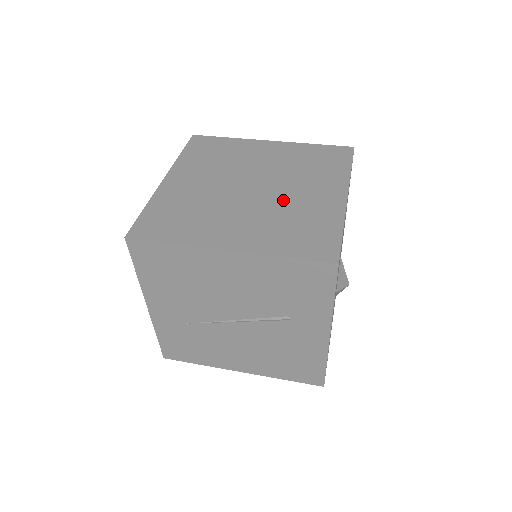
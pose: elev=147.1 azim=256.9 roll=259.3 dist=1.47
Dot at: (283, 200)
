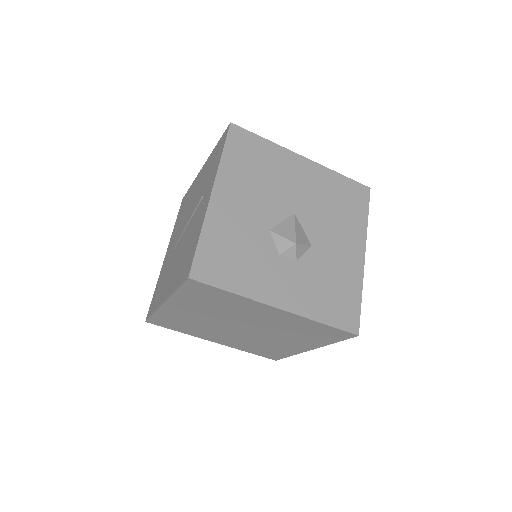
Dot at: occluded
